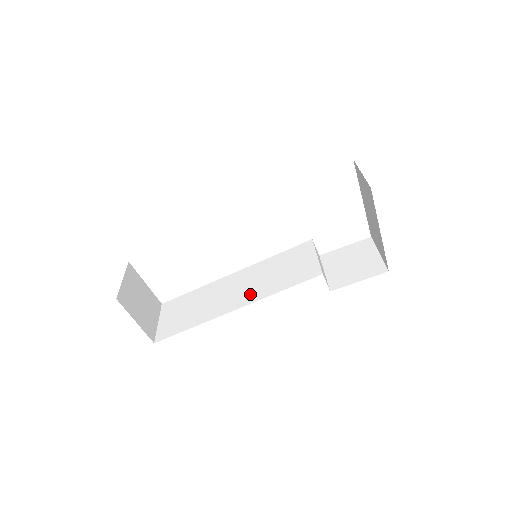
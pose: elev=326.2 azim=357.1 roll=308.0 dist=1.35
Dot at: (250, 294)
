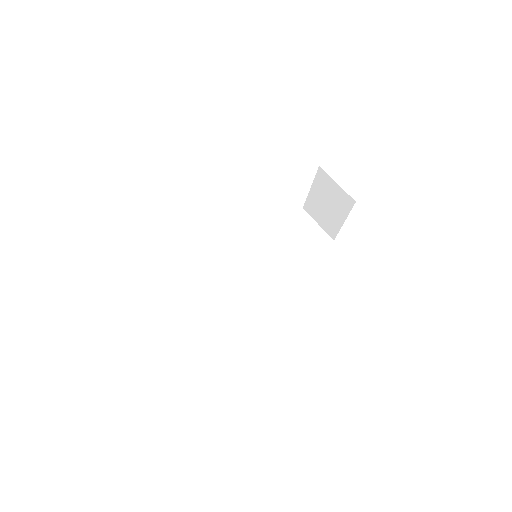
Dot at: (251, 285)
